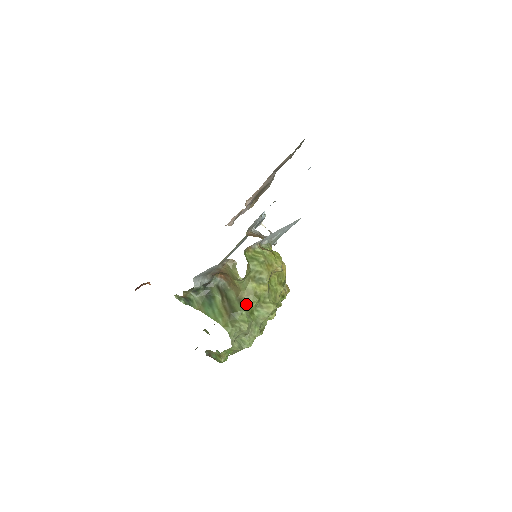
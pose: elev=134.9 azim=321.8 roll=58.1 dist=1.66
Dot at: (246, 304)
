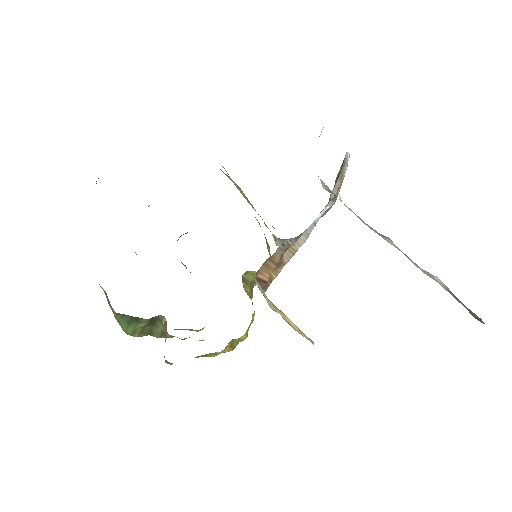
Dot at: occluded
